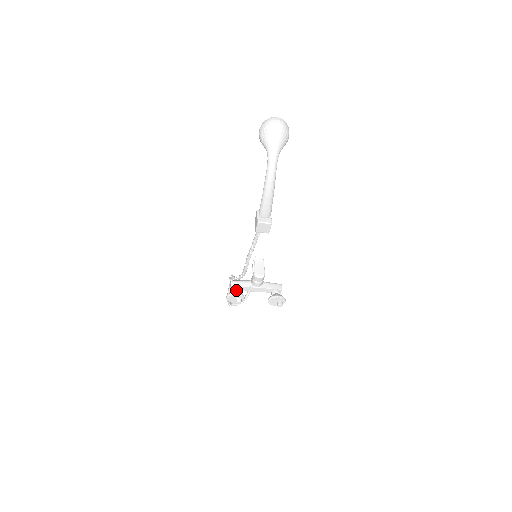
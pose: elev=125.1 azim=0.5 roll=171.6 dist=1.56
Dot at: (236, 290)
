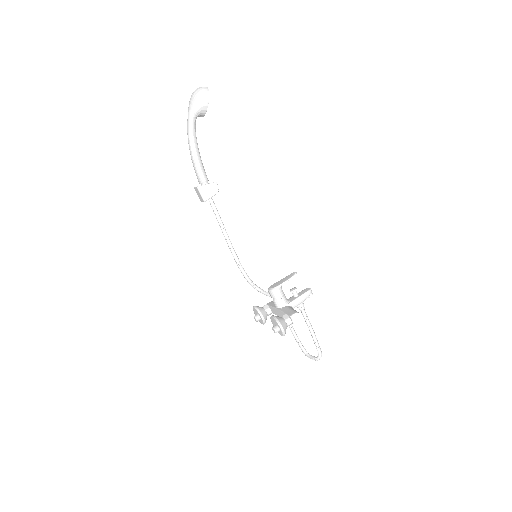
Dot at: (264, 307)
